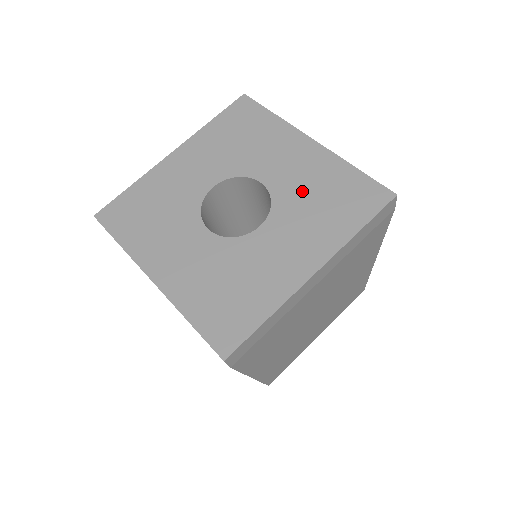
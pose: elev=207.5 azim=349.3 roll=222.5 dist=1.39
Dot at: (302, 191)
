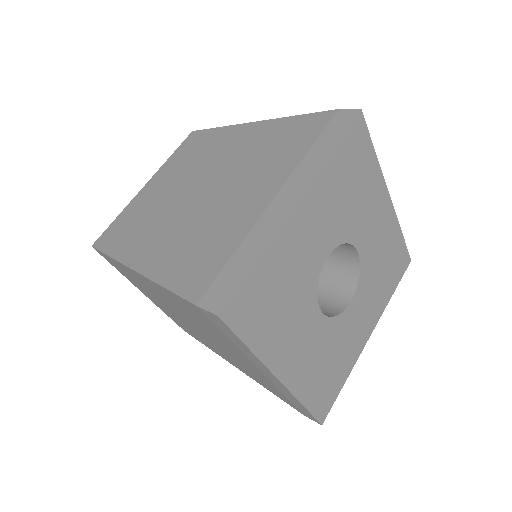
Dot at: (377, 260)
